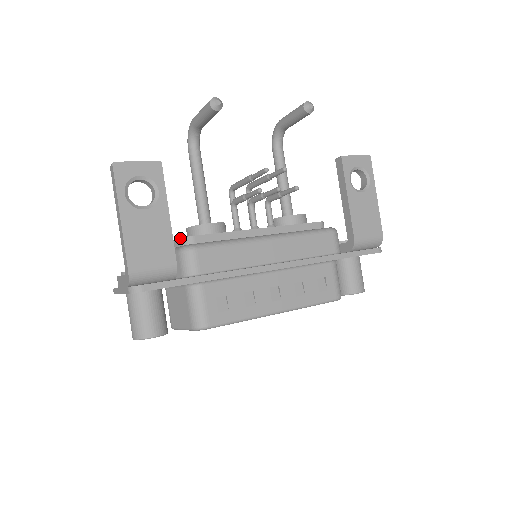
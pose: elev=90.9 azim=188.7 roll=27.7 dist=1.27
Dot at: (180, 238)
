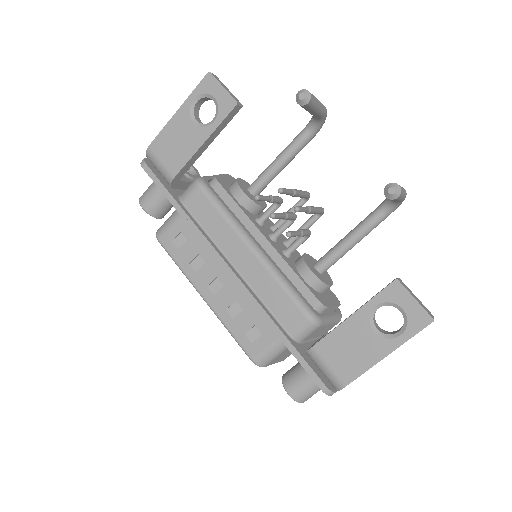
Dot at: occluded
